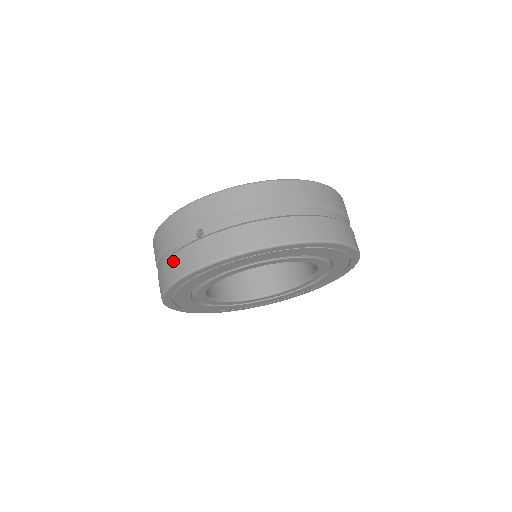
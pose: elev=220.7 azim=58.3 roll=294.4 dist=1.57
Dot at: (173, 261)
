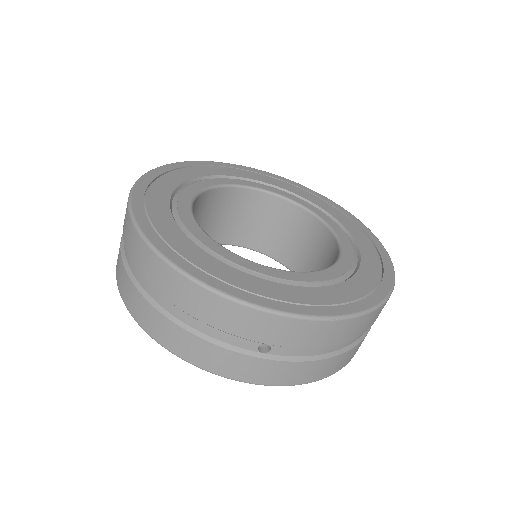
Dot at: (203, 348)
